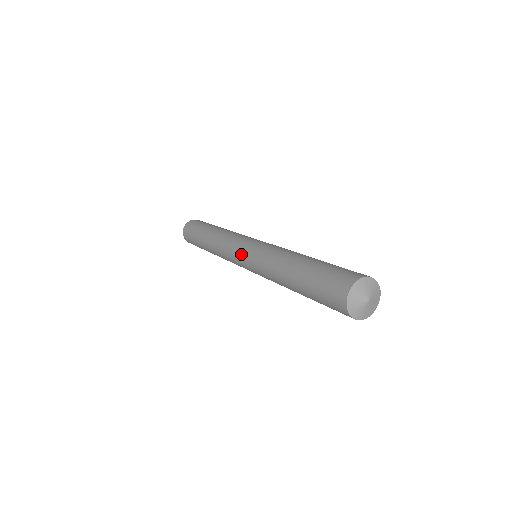
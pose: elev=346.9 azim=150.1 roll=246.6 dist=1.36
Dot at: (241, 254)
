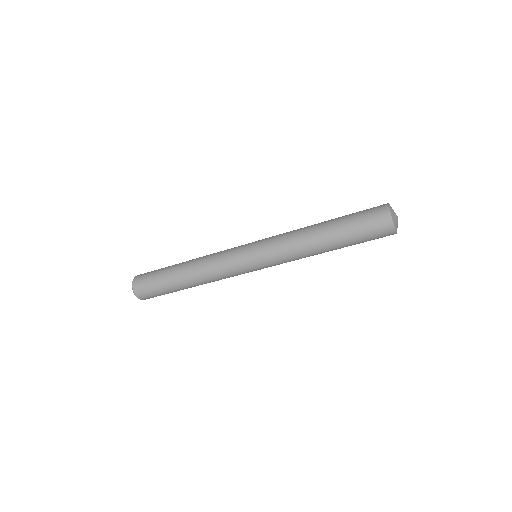
Dot at: (249, 252)
